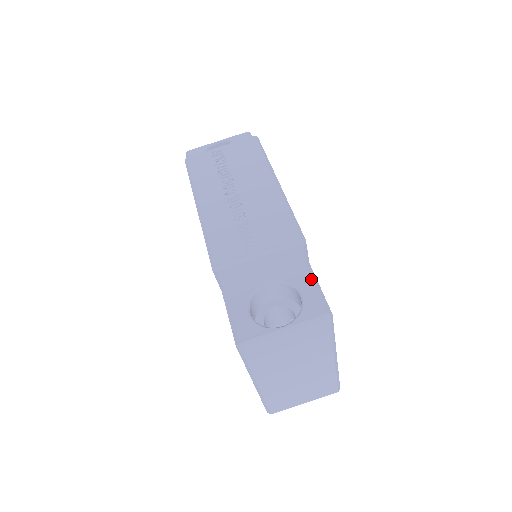
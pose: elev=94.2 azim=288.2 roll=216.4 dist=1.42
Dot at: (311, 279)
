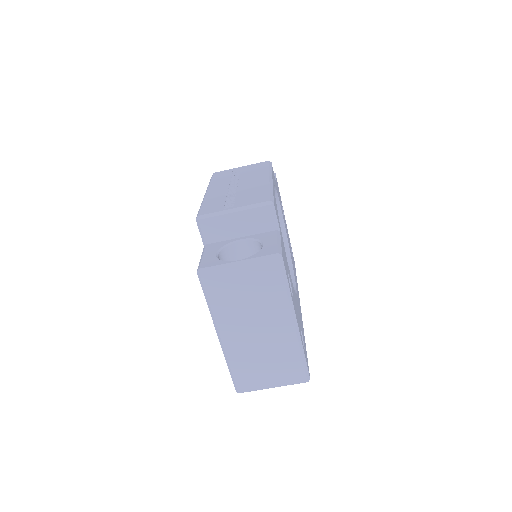
Dot at: (275, 237)
